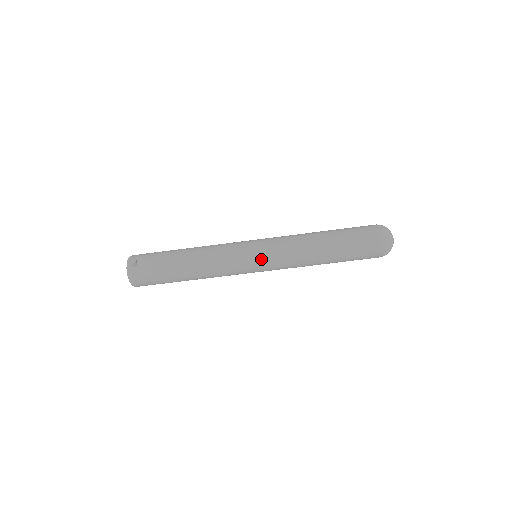
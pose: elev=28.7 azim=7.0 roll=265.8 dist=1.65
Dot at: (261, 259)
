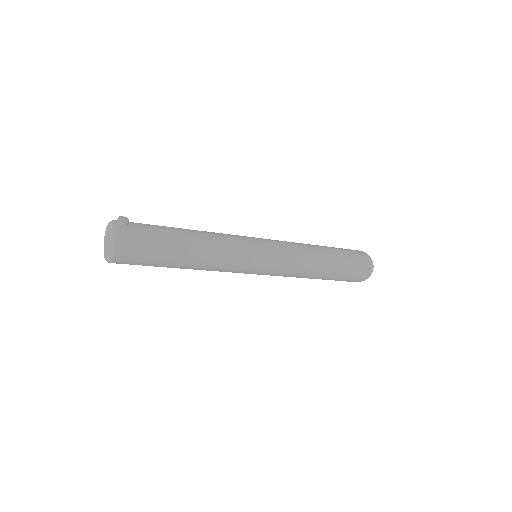
Dot at: (271, 251)
